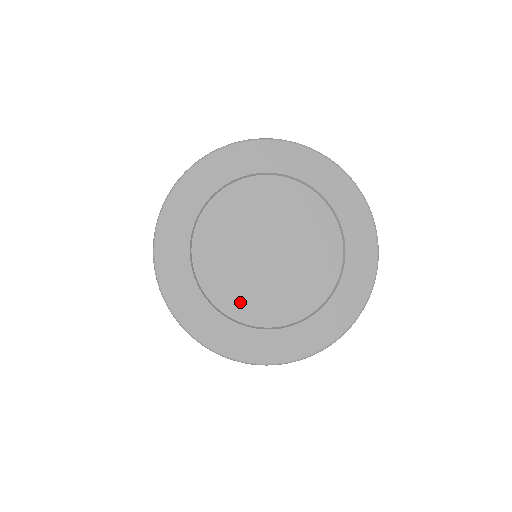
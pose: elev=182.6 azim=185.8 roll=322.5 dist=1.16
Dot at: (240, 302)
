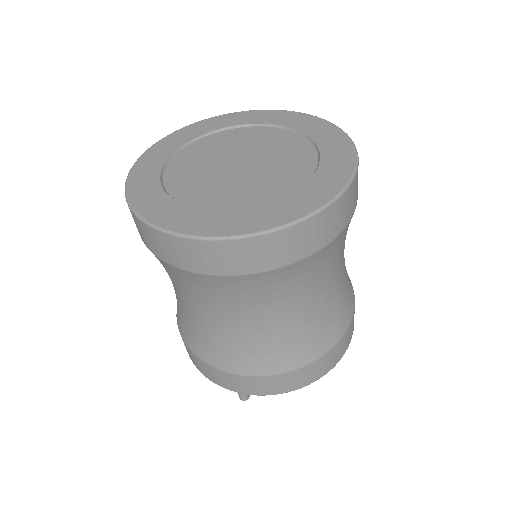
Dot at: (257, 195)
